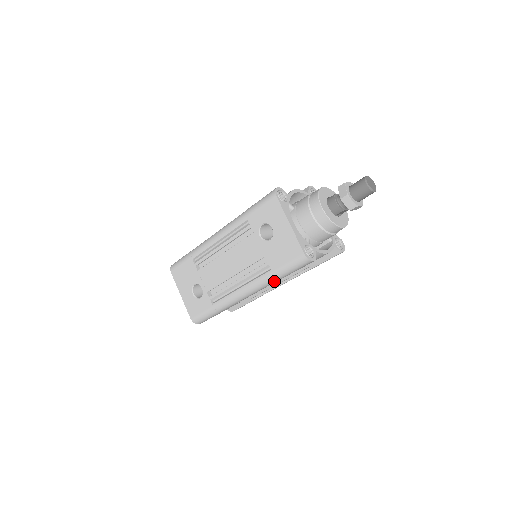
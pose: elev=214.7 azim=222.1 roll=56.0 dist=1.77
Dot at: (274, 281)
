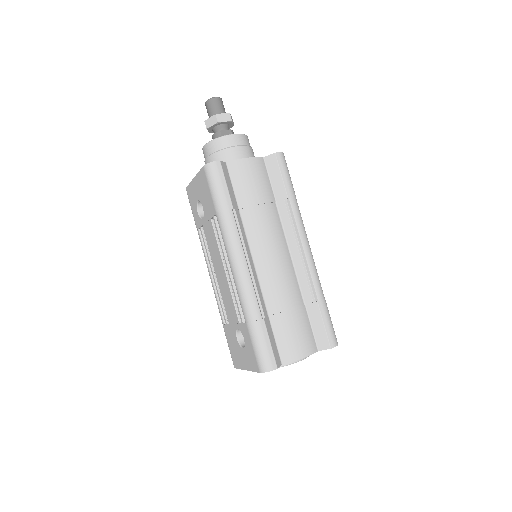
Dot at: (229, 219)
